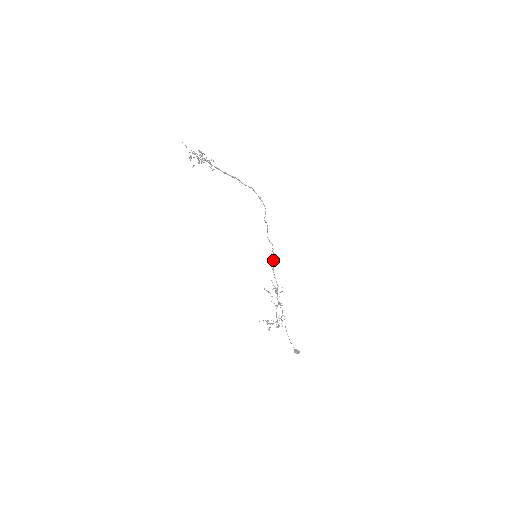
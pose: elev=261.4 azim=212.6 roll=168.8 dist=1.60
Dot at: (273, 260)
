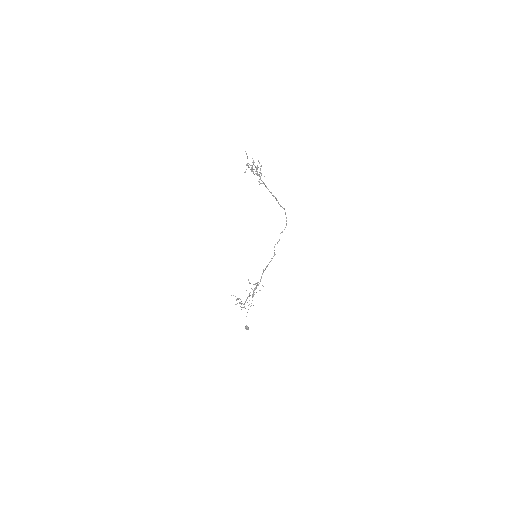
Dot at: occluded
